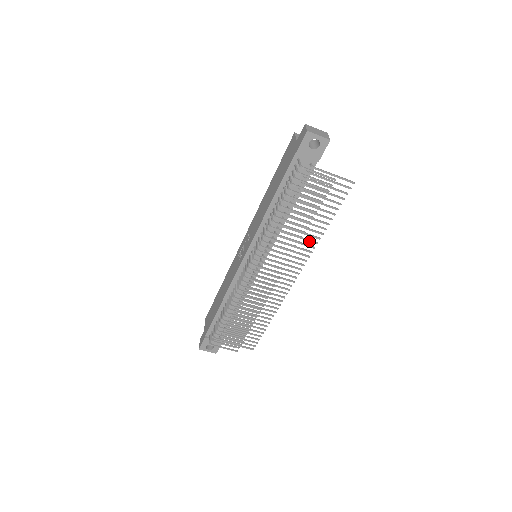
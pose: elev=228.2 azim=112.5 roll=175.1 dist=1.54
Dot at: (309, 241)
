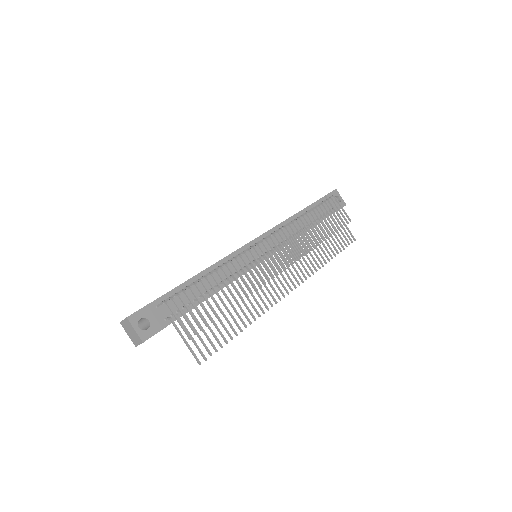
Dot at: (315, 261)
